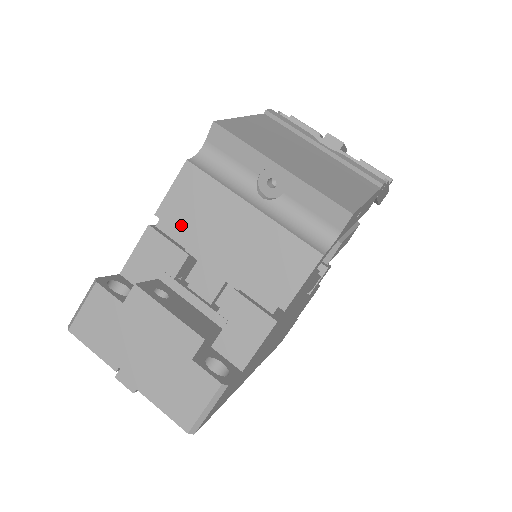
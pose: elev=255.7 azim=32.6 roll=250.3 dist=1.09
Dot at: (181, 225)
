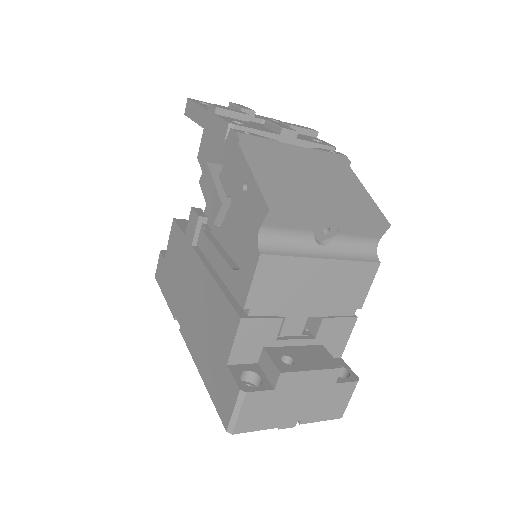
Dot at: (271, 303)
